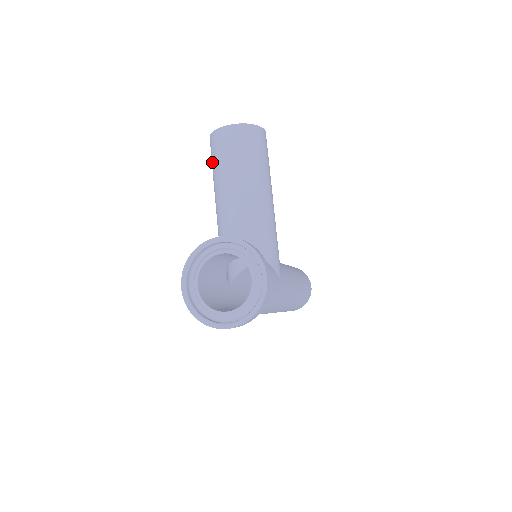
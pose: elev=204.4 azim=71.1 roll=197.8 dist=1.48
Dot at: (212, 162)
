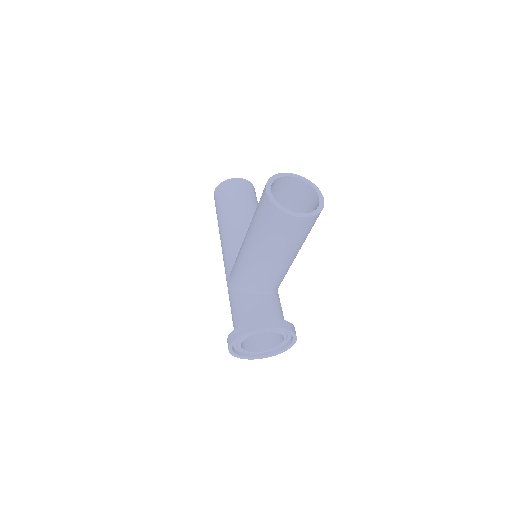
Dot at: (265, 226)
